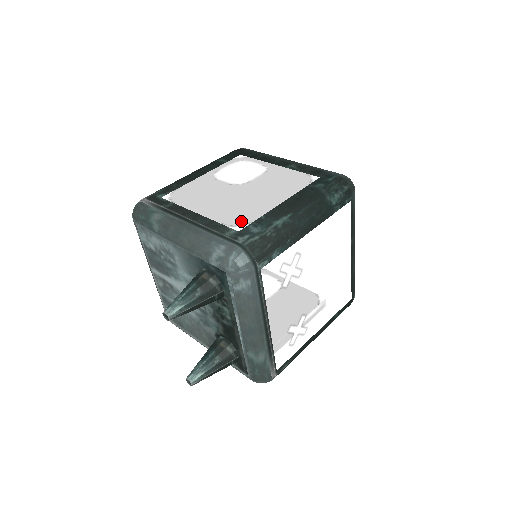
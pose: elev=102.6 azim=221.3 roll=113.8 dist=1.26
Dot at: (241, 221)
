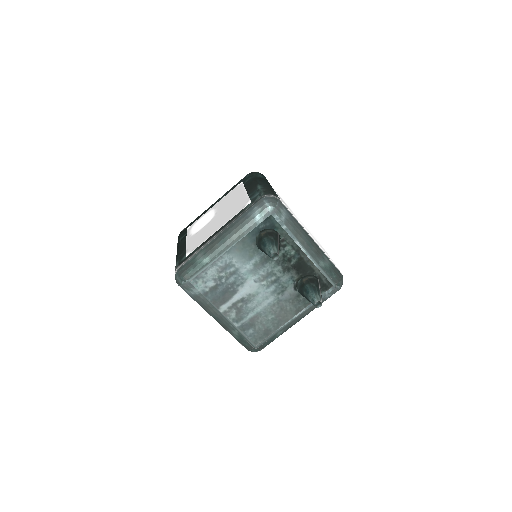
Dot at: (244, 204)
